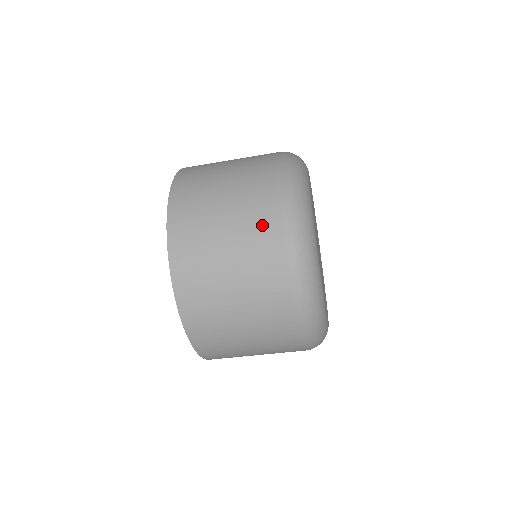
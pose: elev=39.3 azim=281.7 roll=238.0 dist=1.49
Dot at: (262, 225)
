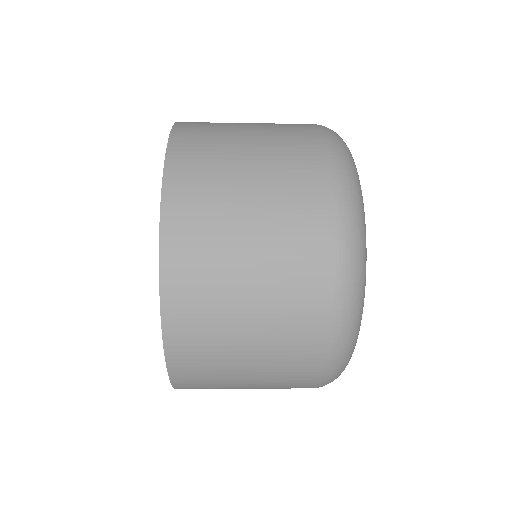
Dot at: (301, 161)
